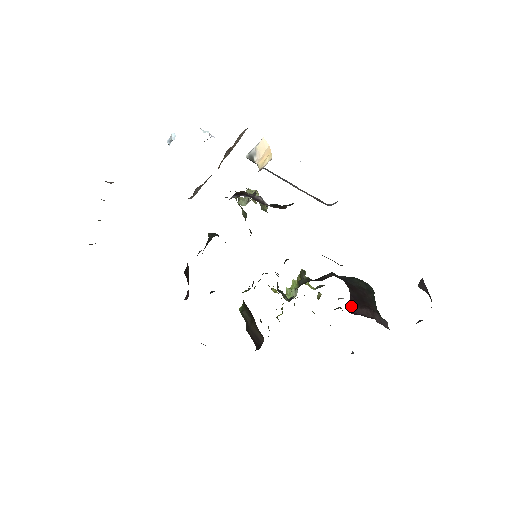
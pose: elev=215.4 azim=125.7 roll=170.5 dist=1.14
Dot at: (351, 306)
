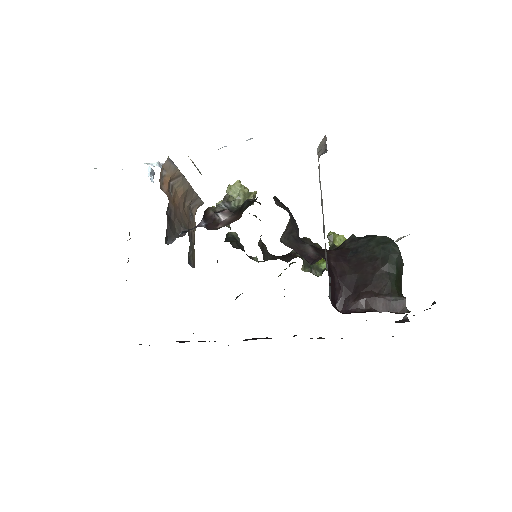
Dot at: (341, 302)
